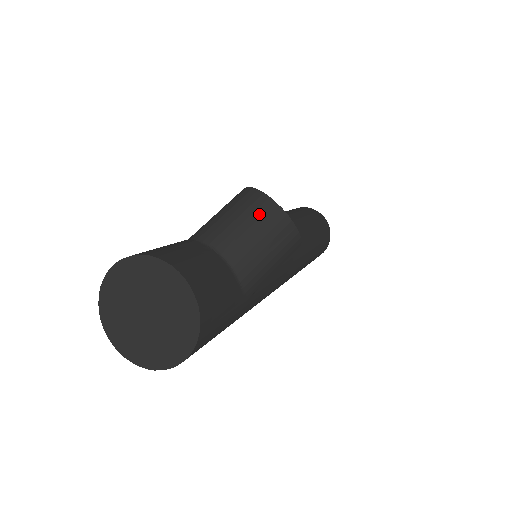
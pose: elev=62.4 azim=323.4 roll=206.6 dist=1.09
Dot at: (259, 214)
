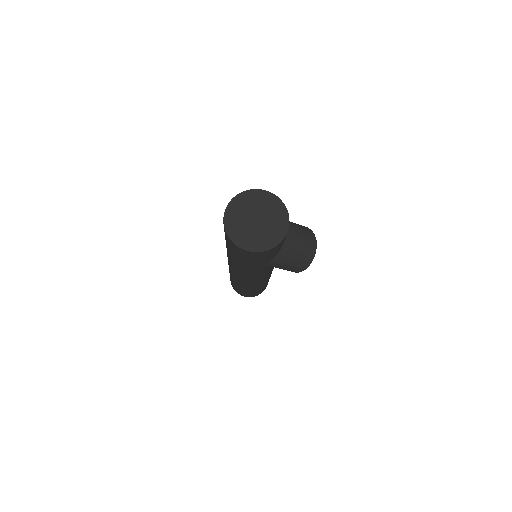
Dot at: (309, 242)
